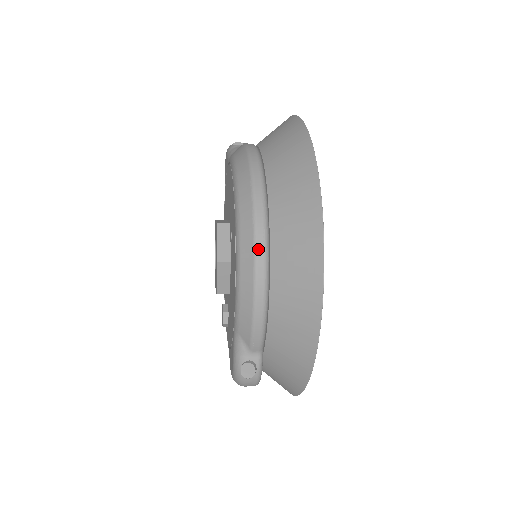
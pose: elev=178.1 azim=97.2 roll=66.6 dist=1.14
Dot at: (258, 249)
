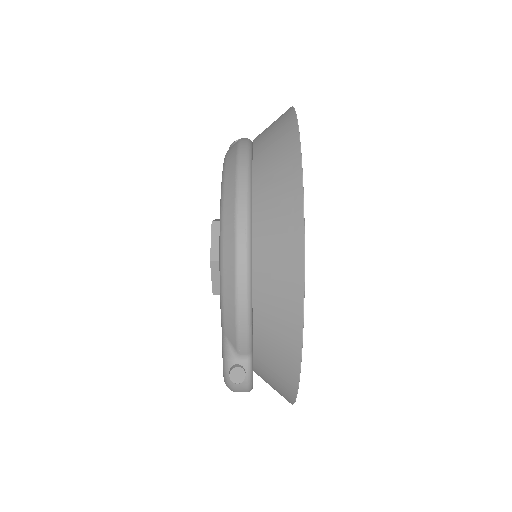
Dot at: (239, 245)
